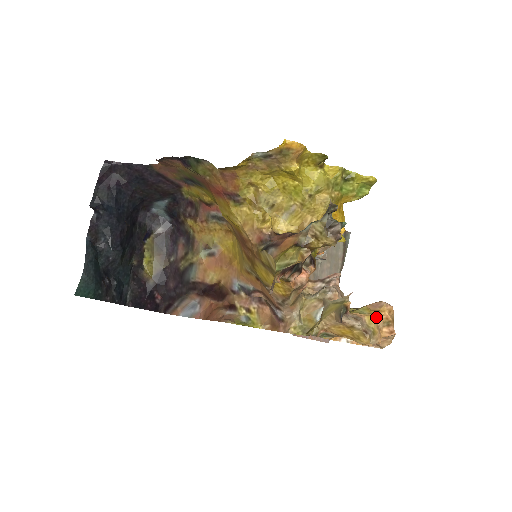
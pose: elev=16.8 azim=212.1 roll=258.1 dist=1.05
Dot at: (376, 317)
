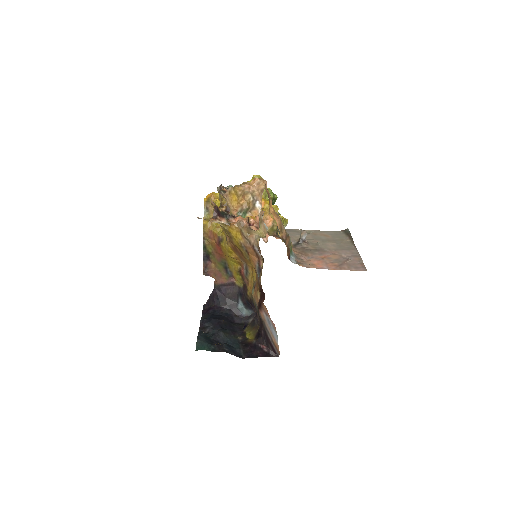
Dot at: occluded
